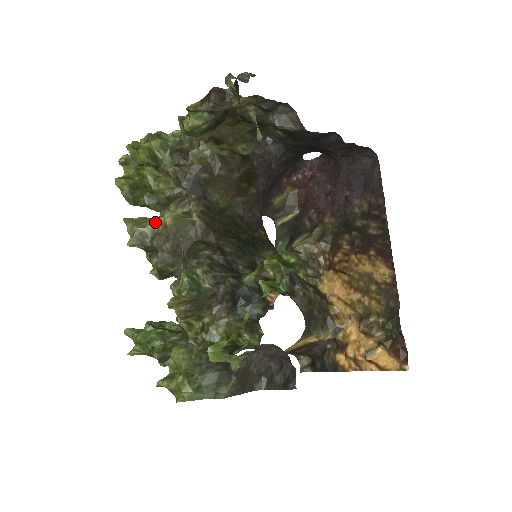
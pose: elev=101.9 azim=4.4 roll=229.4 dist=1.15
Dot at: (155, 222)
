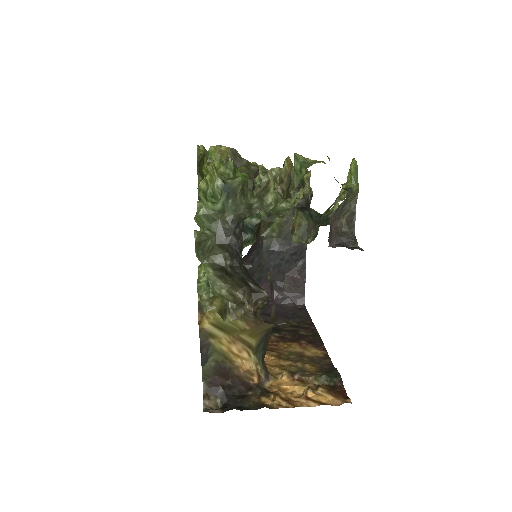
Dot at: occluded
